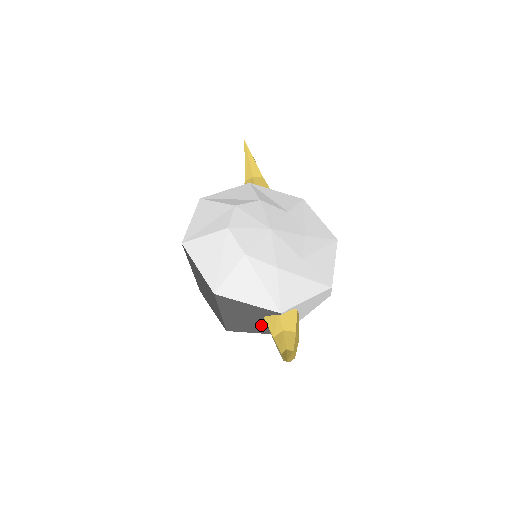
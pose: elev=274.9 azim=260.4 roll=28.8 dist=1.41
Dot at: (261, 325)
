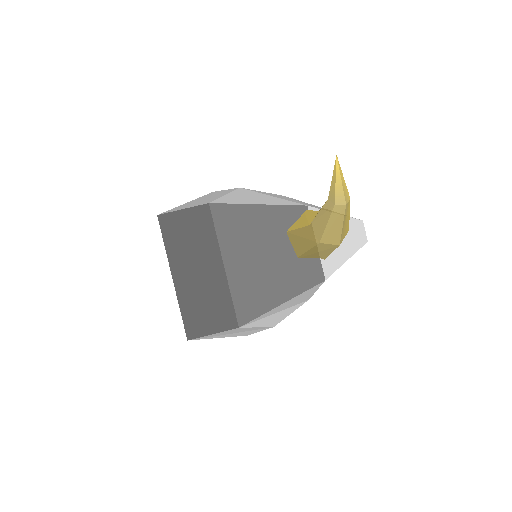
Dot at: (288, 266)
